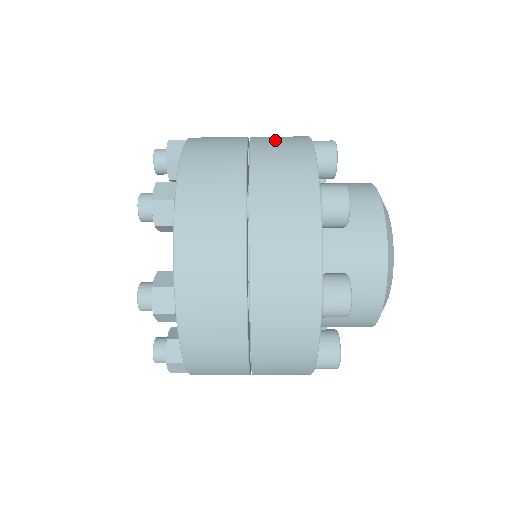
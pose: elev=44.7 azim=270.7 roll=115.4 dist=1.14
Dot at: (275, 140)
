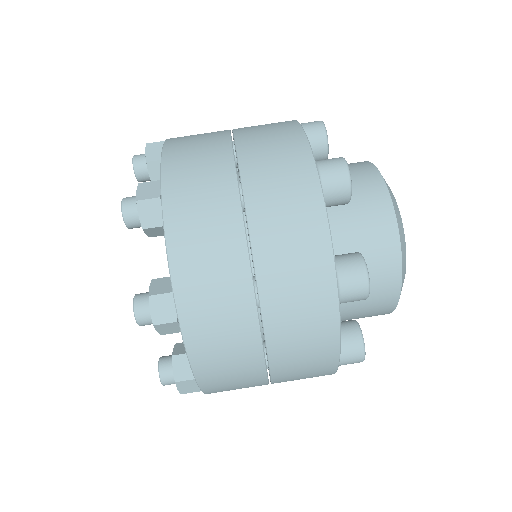
Dot at: occluded
